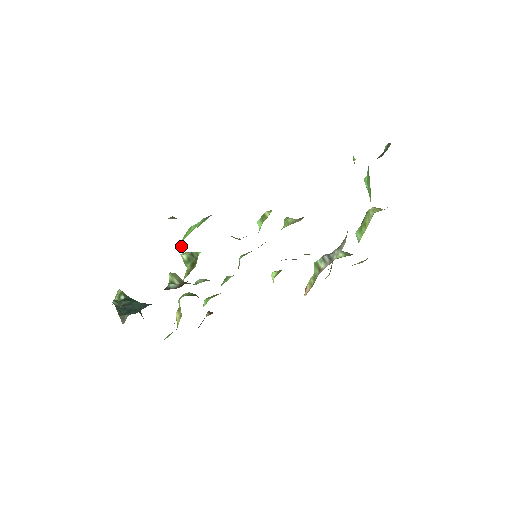
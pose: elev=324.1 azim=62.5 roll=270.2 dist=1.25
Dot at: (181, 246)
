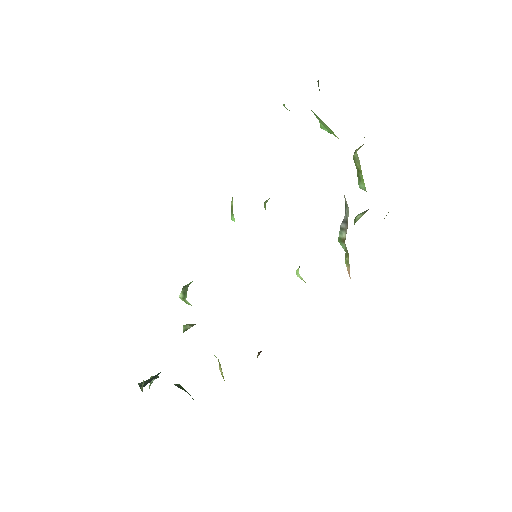
Dot at: occluded
